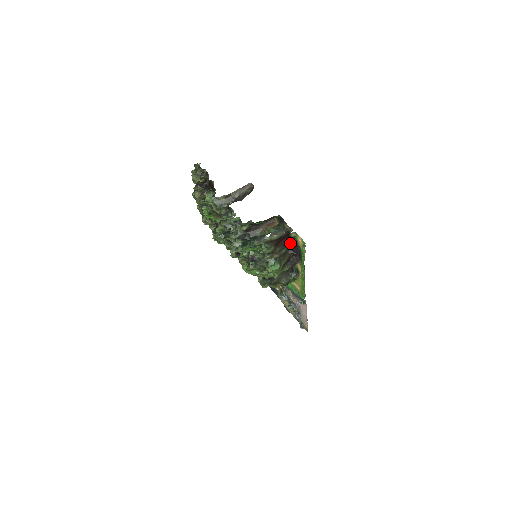
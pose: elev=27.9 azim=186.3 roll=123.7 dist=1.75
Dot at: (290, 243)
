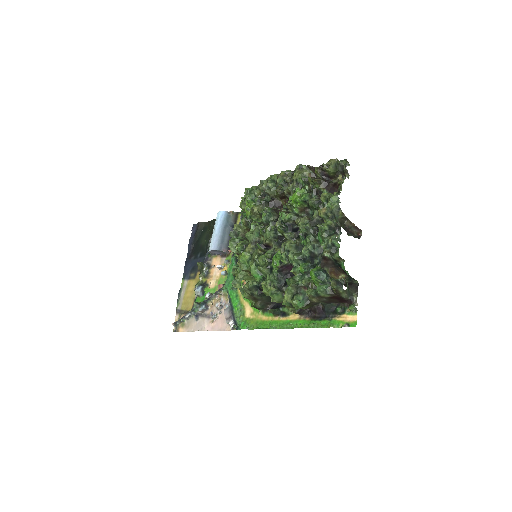
Dot at: (332, 305)
